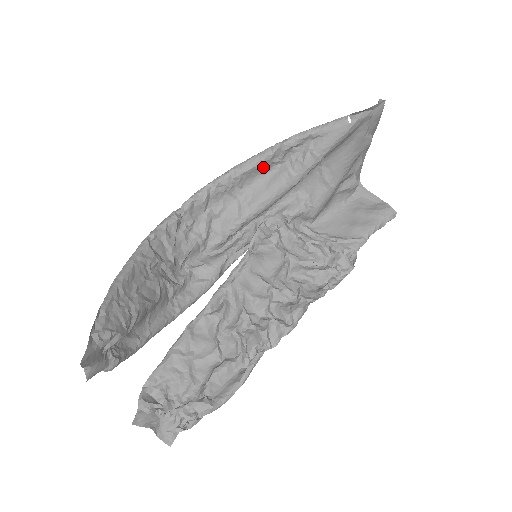
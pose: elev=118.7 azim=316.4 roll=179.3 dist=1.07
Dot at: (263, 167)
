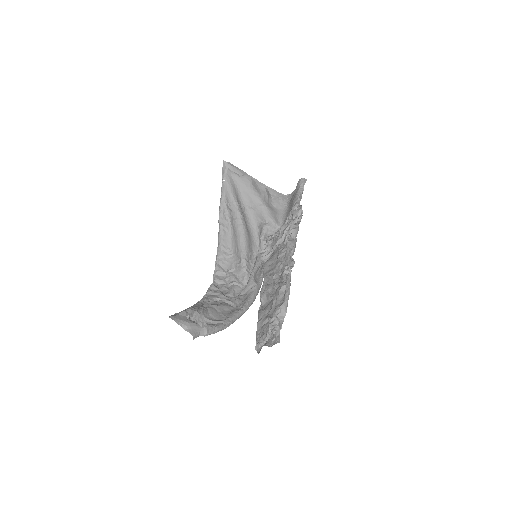
Dot at: (226, 233)
